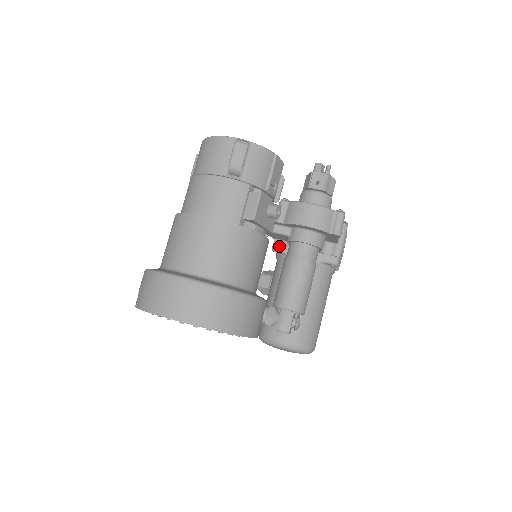
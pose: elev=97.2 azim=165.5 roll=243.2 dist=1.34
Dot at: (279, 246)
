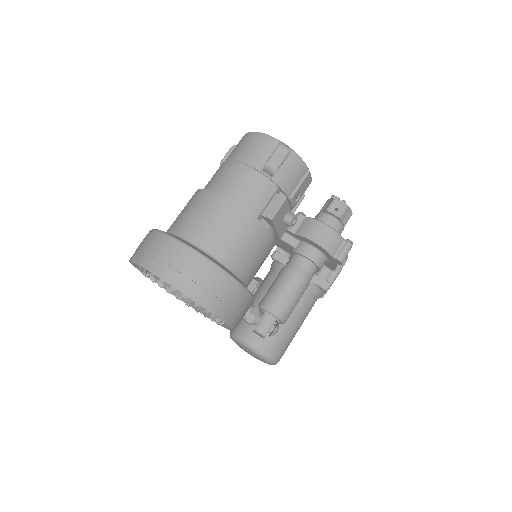
Dot at: (279, 255)
